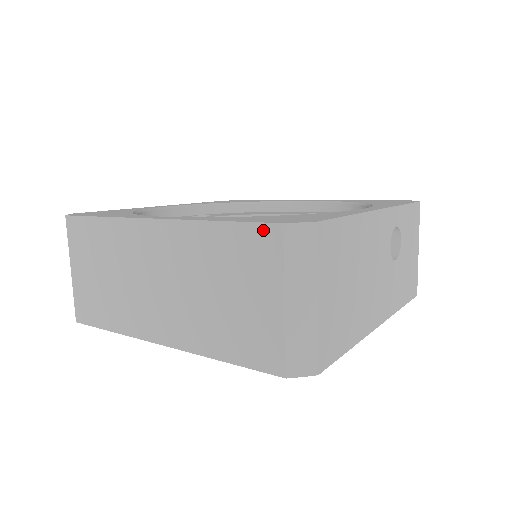
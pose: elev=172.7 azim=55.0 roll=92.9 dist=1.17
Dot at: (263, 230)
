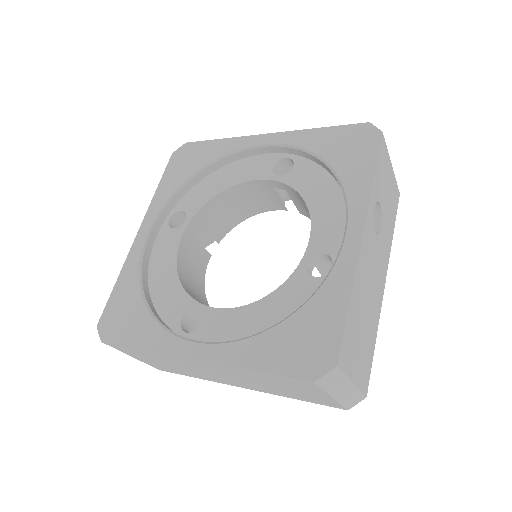
Dot at: (298, 380)
